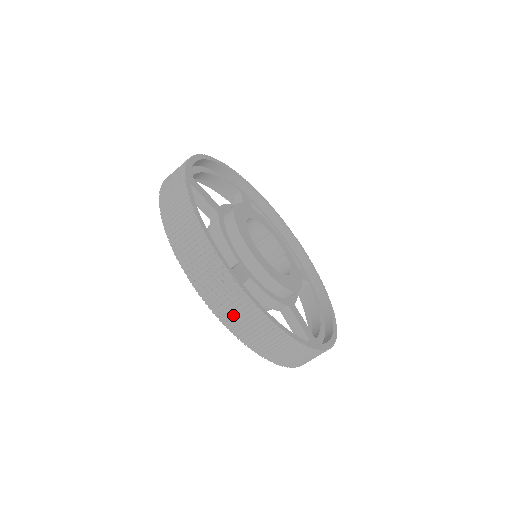
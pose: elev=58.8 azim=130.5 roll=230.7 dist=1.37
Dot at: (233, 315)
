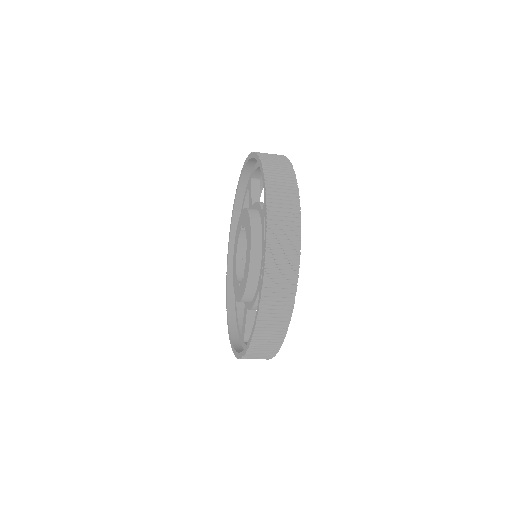
Dot at: occluded
